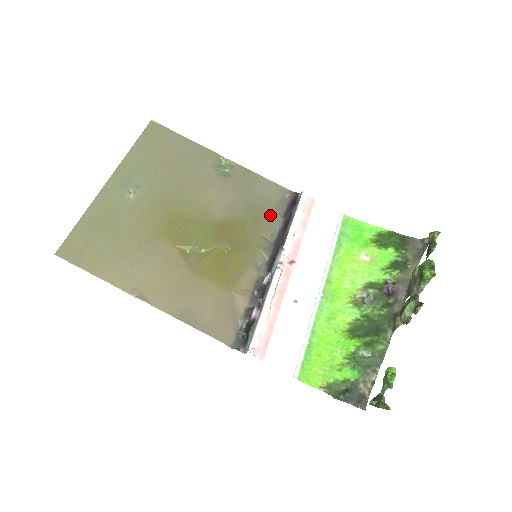
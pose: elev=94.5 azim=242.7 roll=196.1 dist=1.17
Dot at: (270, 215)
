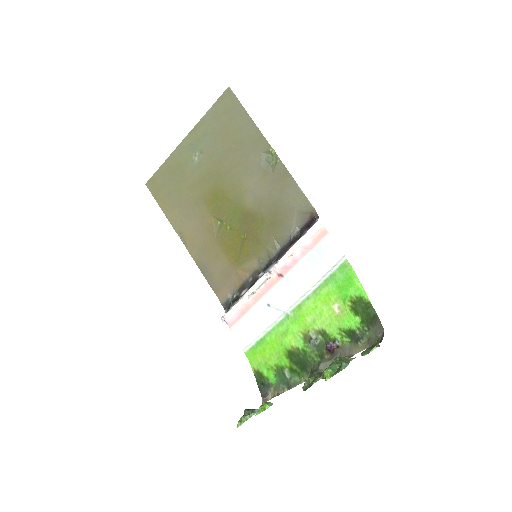
Dot at: (287, 224)
